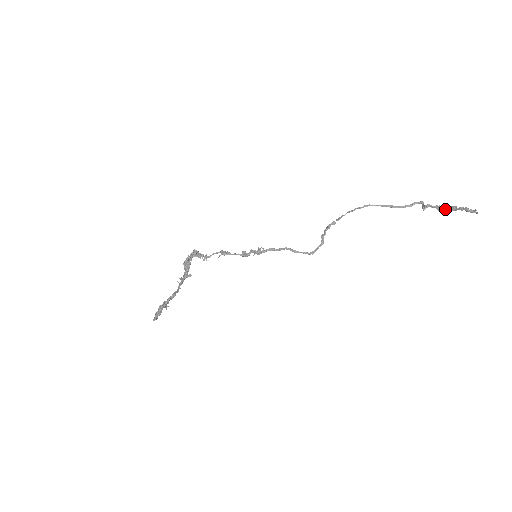
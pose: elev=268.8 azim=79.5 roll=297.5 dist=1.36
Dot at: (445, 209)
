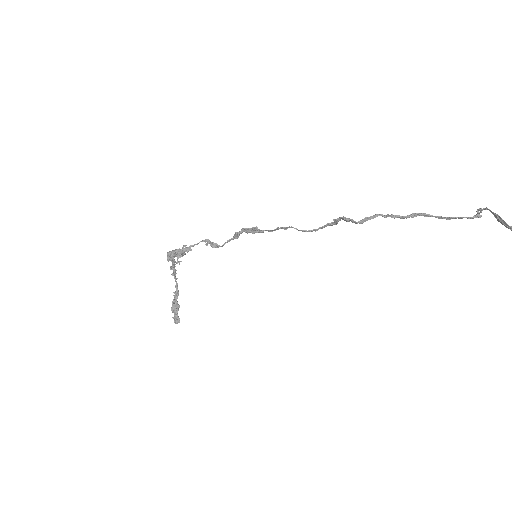
Dot at: (502, 223)
